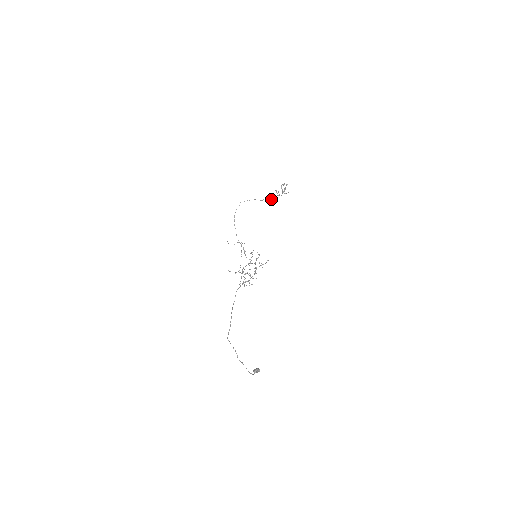
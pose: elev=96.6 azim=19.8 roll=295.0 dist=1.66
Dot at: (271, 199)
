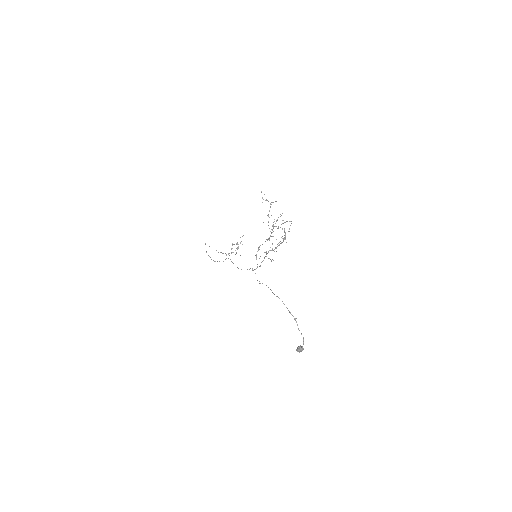
Dot at: (226, 254)
